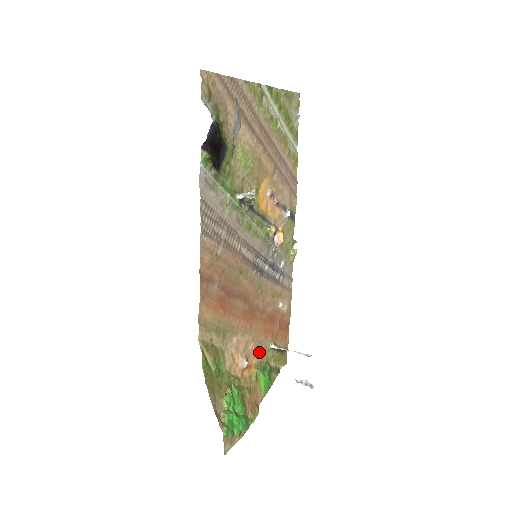
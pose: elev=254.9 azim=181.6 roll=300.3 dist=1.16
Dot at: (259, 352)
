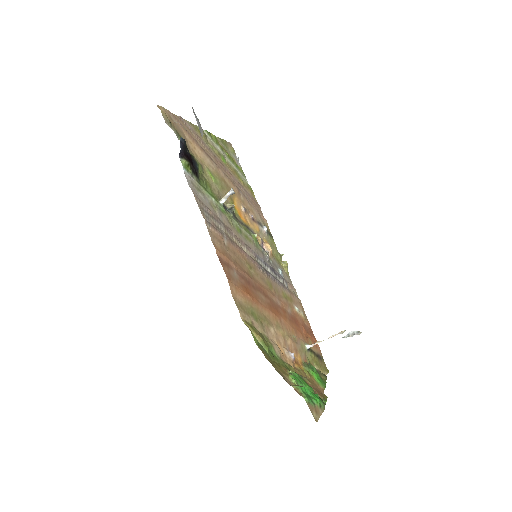
Dot at: (299, 351)
